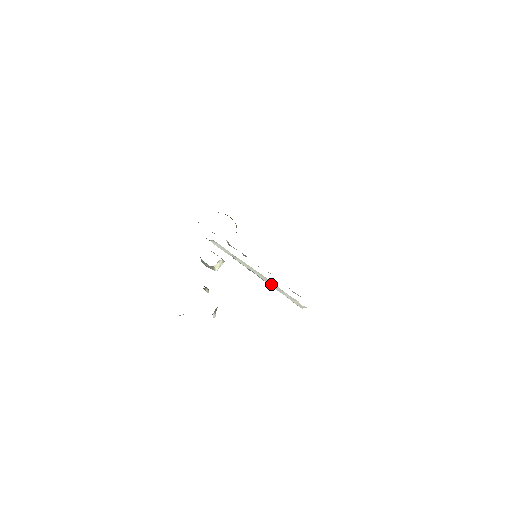
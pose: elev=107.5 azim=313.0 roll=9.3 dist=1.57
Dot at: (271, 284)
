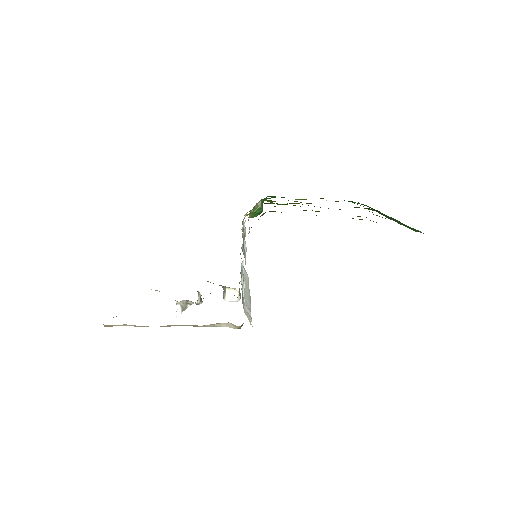
Dot at: (247, 298)
